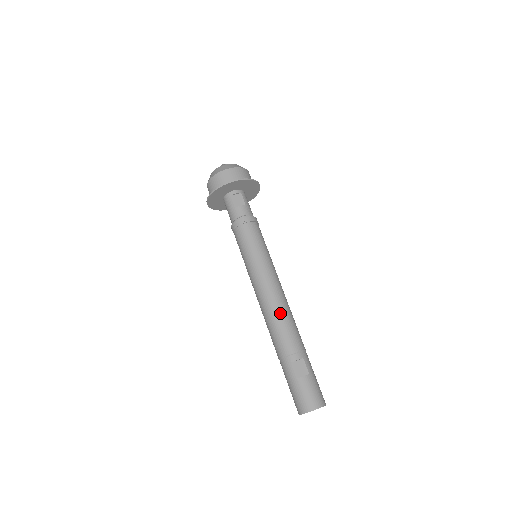
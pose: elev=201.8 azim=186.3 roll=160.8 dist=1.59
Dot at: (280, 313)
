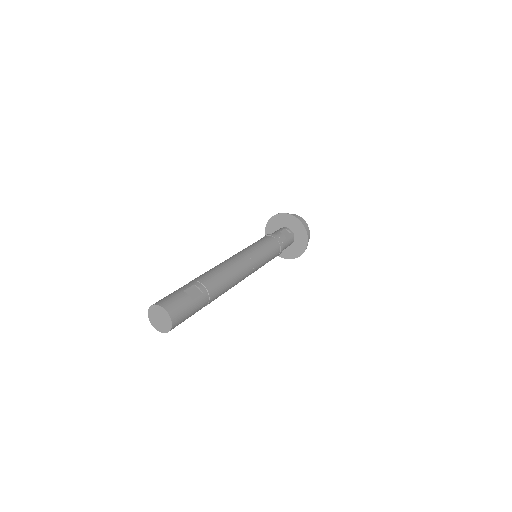
Dot at: (228, 269)
